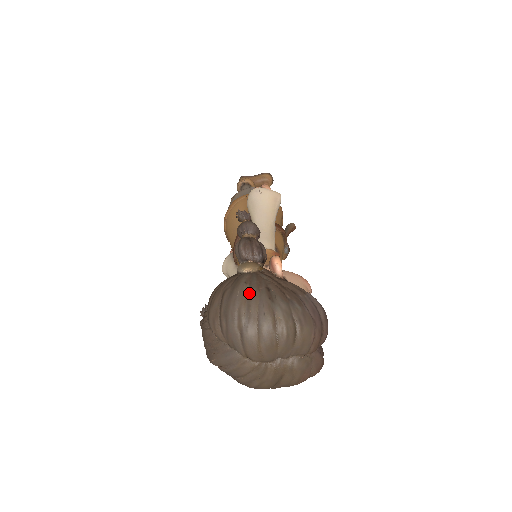
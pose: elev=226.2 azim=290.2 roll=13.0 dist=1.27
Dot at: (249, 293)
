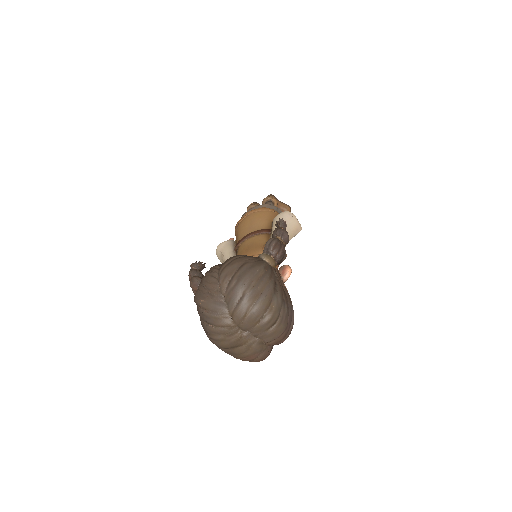
Dot at: (264, 276)
